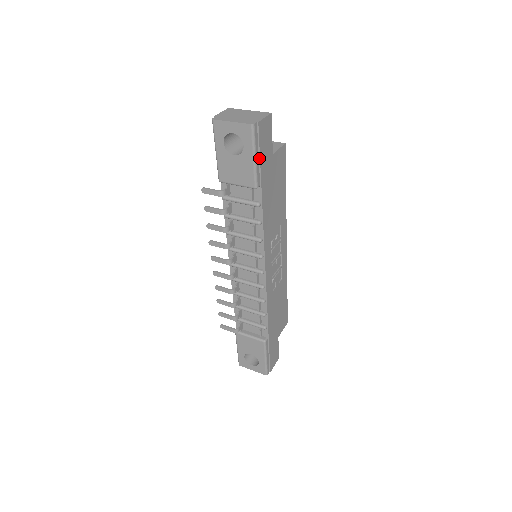
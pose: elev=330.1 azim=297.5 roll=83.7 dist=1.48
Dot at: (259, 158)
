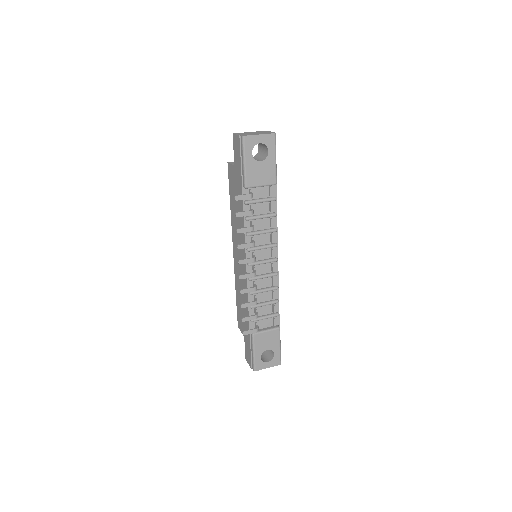
Dot at: occluded
